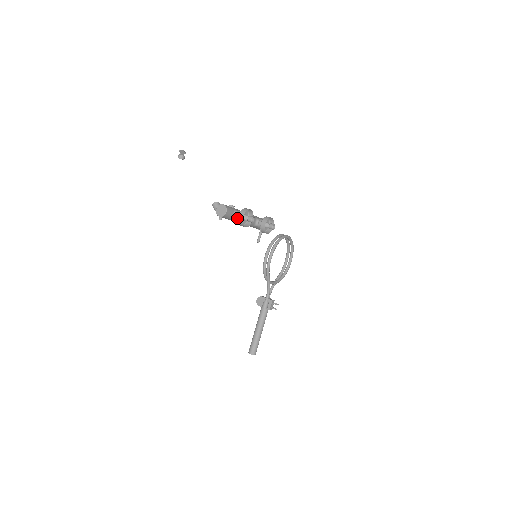
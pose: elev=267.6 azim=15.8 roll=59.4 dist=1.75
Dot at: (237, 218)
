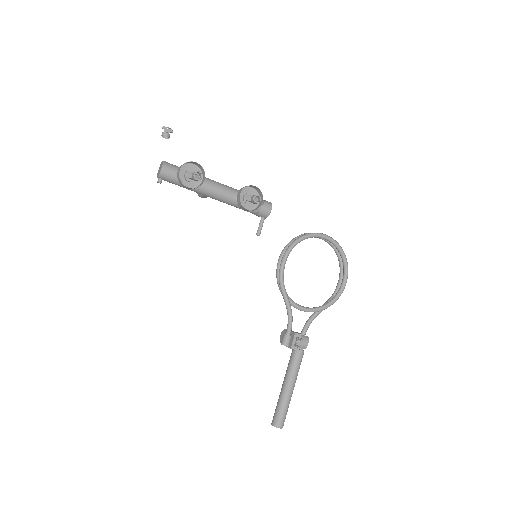
Dot at: (182, 179)
